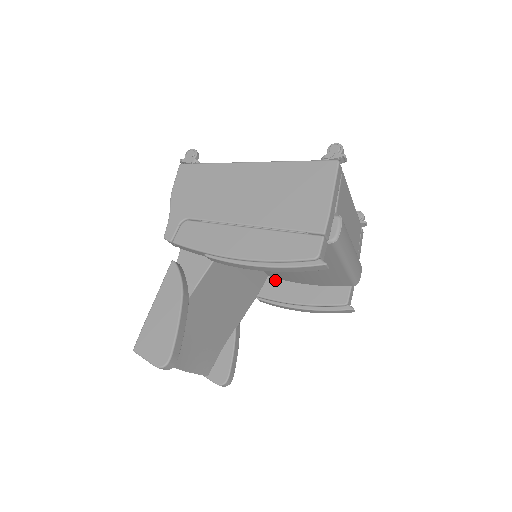
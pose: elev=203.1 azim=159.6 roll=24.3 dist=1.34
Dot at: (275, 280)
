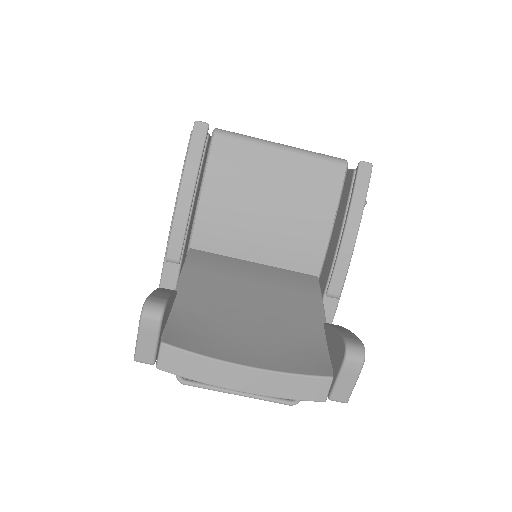
Dot at: (323, 269)
